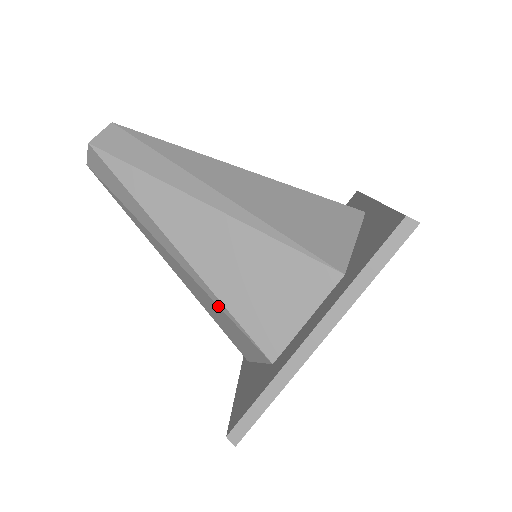
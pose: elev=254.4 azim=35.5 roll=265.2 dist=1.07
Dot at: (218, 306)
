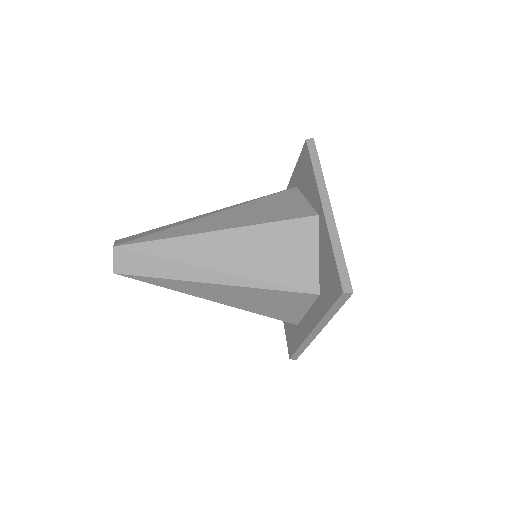
Dot at: occluded
